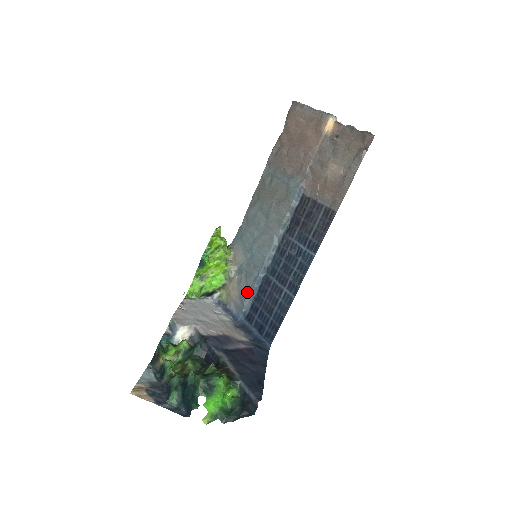
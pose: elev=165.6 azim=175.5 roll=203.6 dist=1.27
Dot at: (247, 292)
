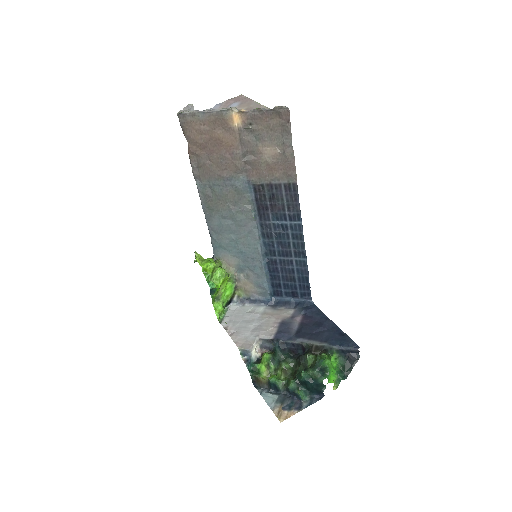
Dot at: (261, 280)
